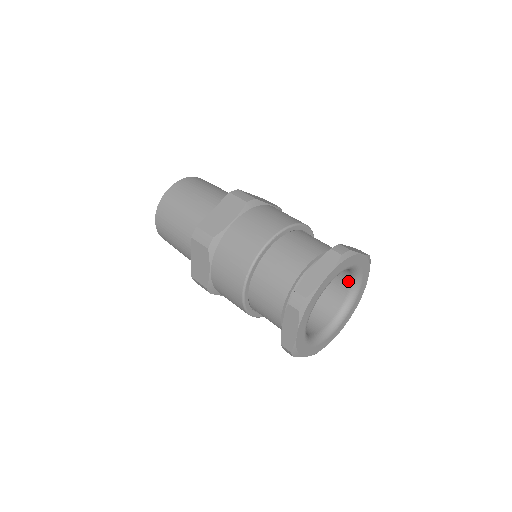
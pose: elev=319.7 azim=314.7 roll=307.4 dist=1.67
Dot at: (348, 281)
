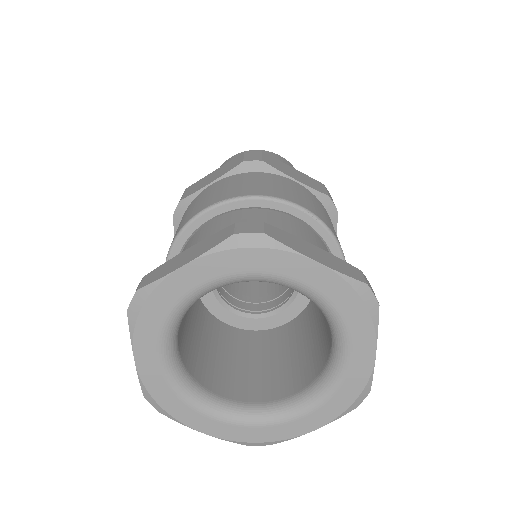
Dot at: (301, 385)
